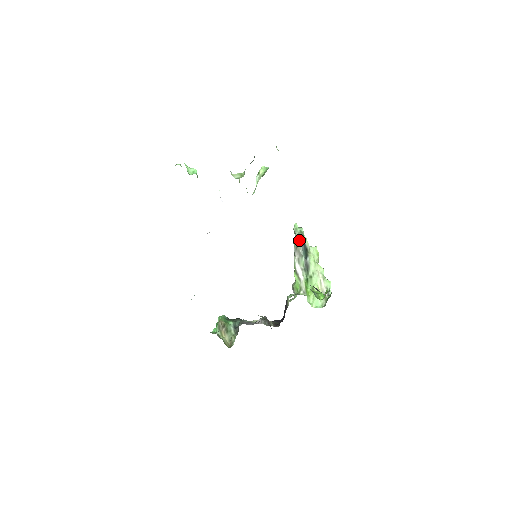
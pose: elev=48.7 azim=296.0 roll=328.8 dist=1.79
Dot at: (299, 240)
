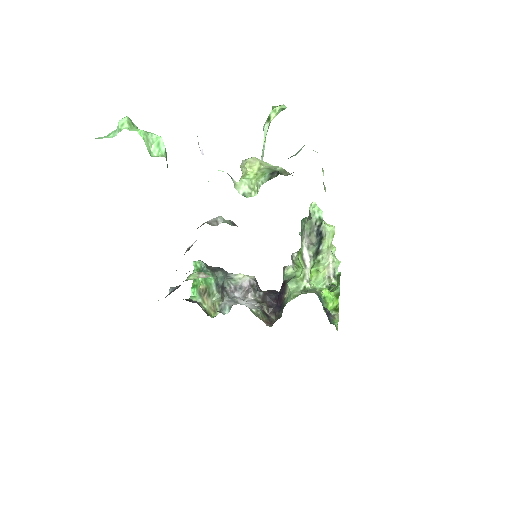
Dot at: (315, 230)
